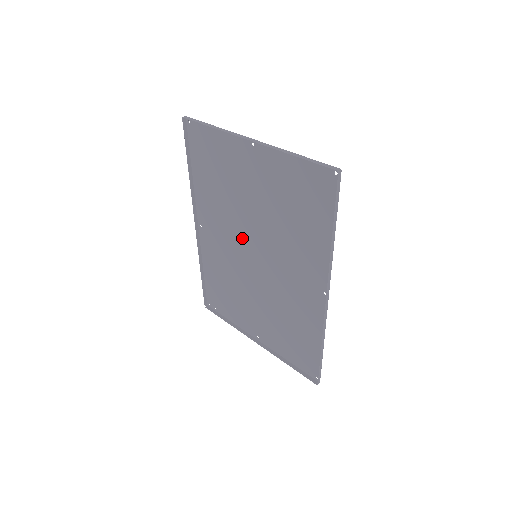
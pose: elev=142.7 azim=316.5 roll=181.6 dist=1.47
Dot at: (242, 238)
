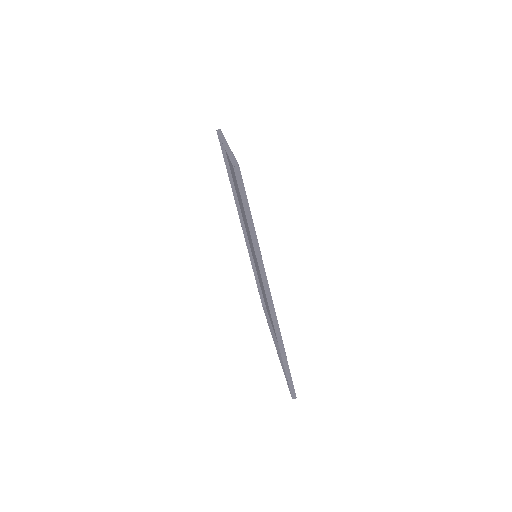
Dot at: (250, 238)
